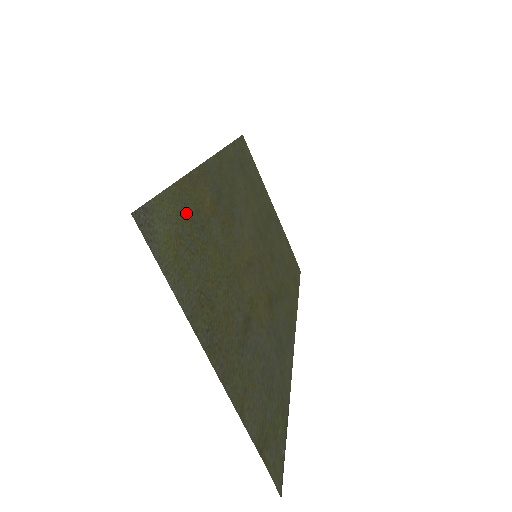
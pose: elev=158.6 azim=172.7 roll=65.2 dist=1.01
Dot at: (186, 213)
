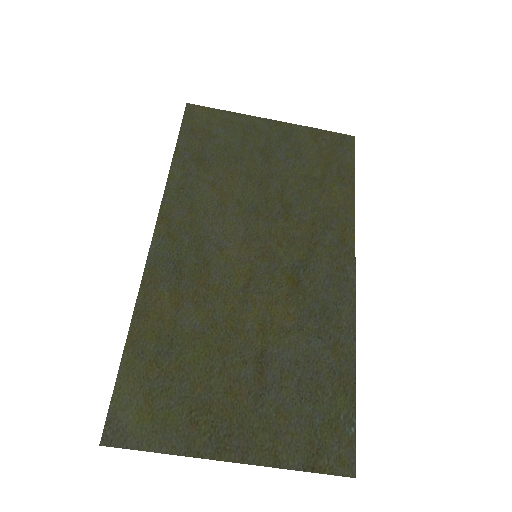
Dot at: (147, 359)
